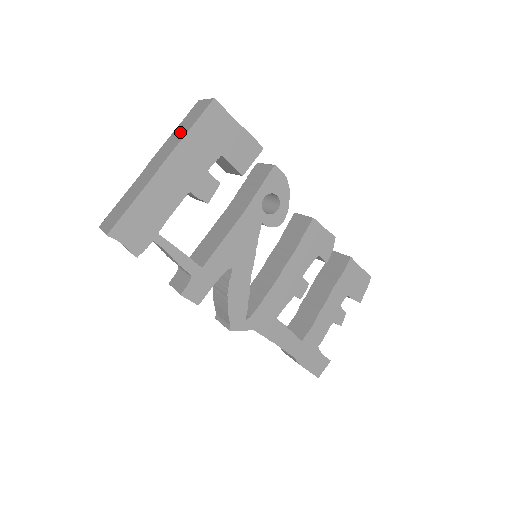
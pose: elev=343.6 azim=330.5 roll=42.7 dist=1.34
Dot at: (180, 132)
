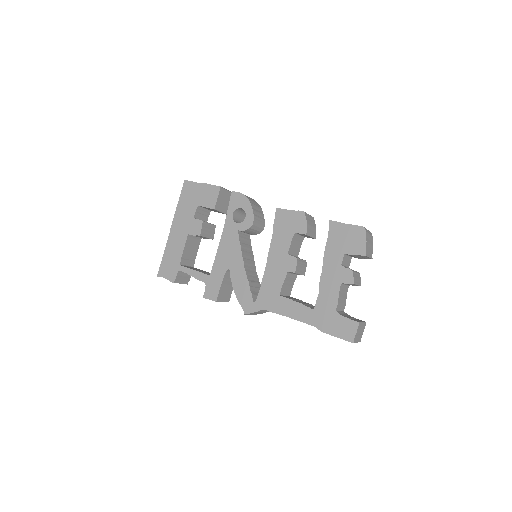
Dot at: occluded
